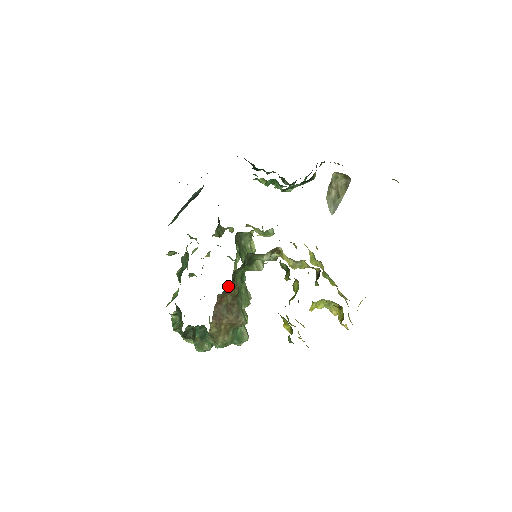
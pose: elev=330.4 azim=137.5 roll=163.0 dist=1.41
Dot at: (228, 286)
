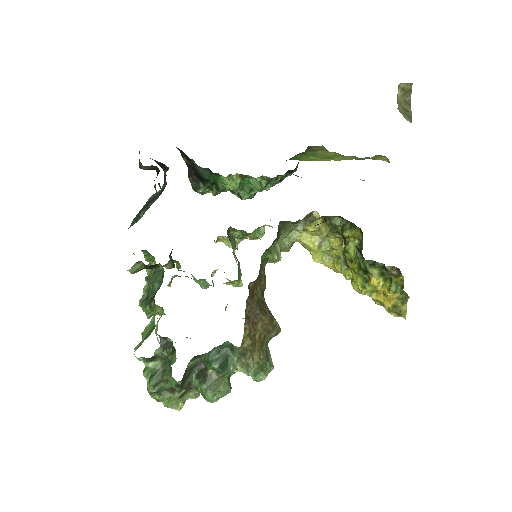
Dot at: (261, 269)
